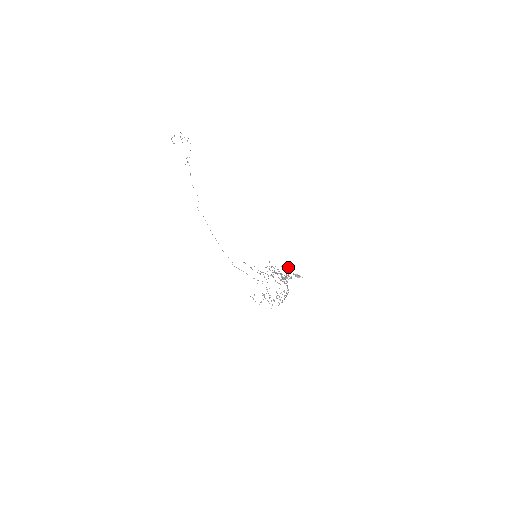
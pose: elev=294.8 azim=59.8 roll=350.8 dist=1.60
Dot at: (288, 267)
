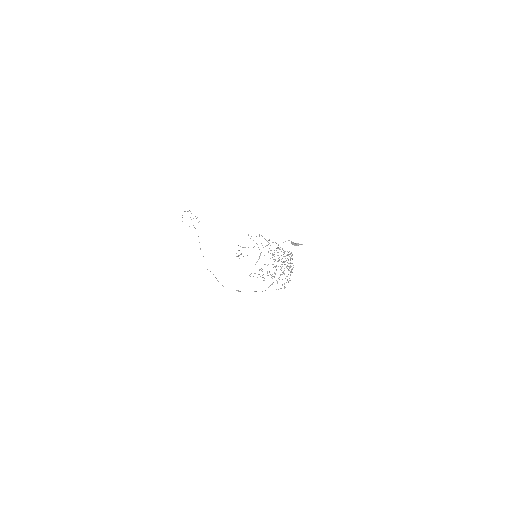
Dot at: occluded
